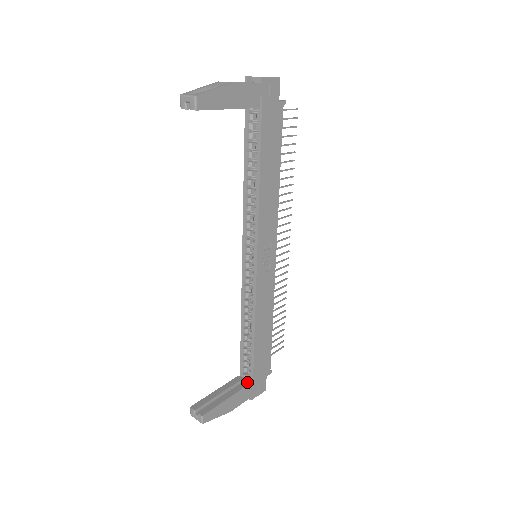
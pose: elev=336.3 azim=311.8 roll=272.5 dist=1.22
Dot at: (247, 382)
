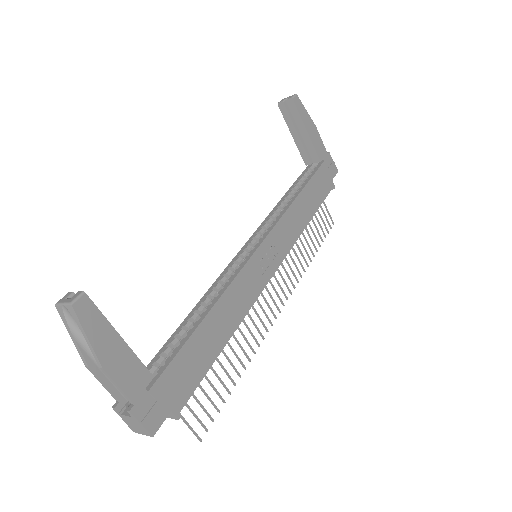
Dot at: (149, 373)
